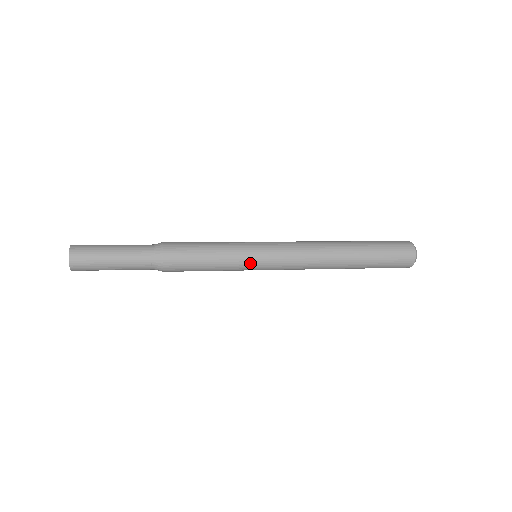
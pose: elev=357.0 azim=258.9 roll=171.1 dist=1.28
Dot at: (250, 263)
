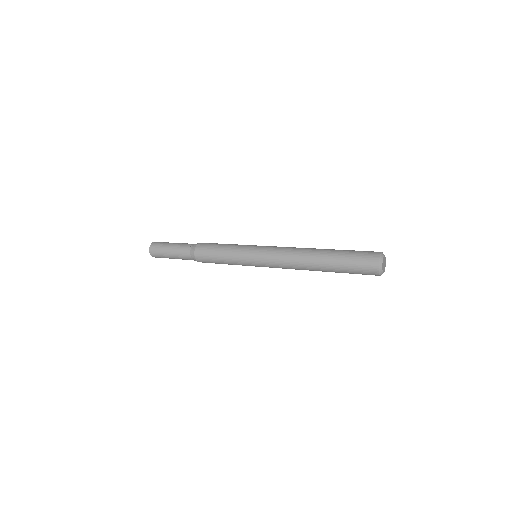
Dot at: (246, 252)
